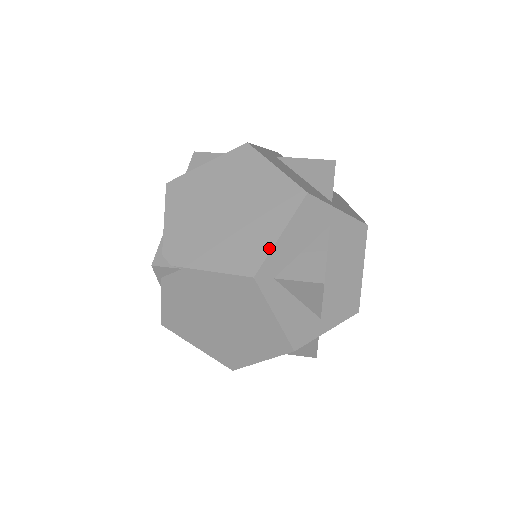
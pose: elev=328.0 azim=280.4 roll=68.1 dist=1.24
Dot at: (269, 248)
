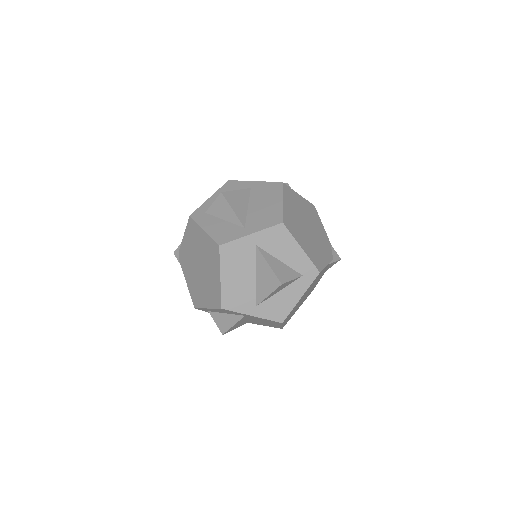
Dot at: (202, 307)
